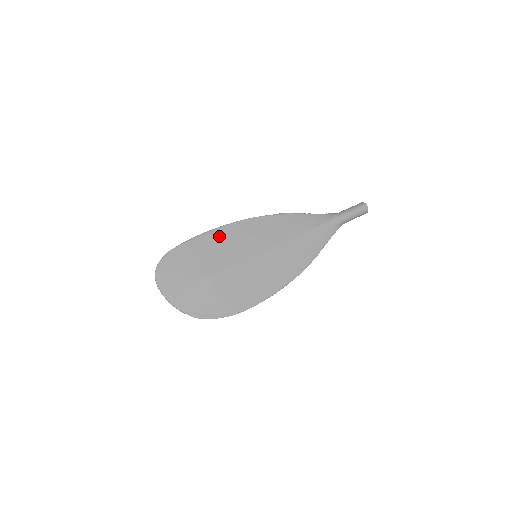
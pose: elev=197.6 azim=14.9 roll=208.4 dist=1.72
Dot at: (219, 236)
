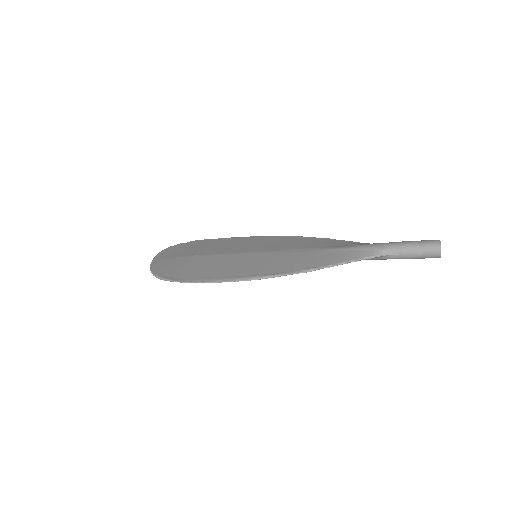
Dot at: (239, 240)
